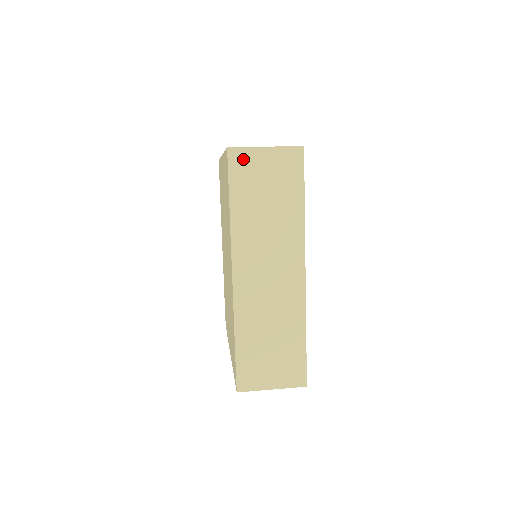
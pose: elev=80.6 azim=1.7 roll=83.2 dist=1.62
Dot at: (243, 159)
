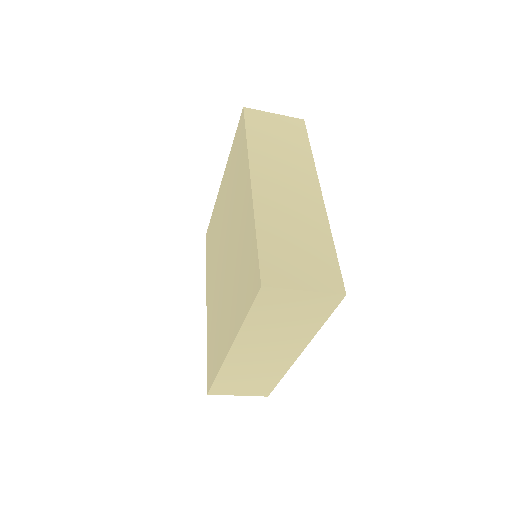
Dot at: (256, 115)
